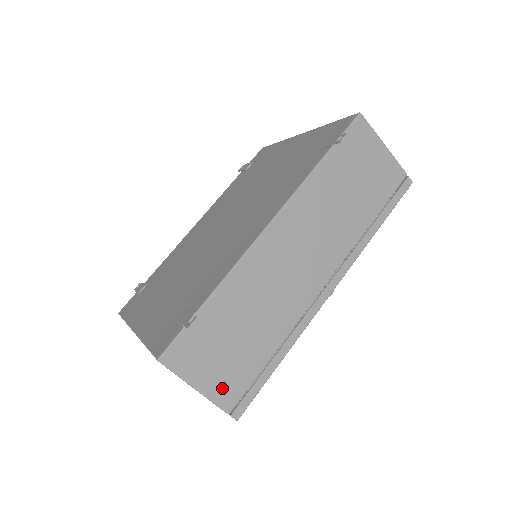
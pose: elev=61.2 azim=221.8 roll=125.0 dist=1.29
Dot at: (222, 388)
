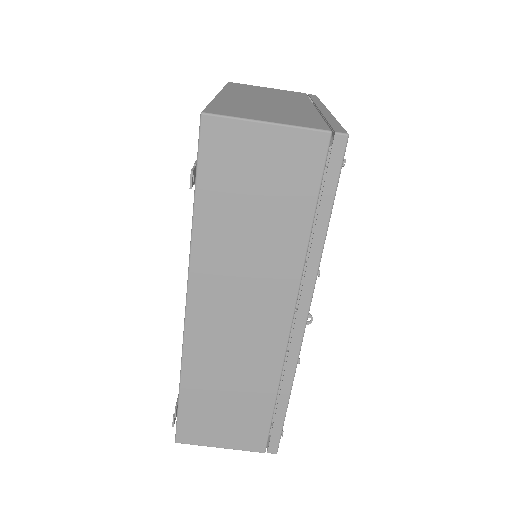
Dot at: (244, 440)
